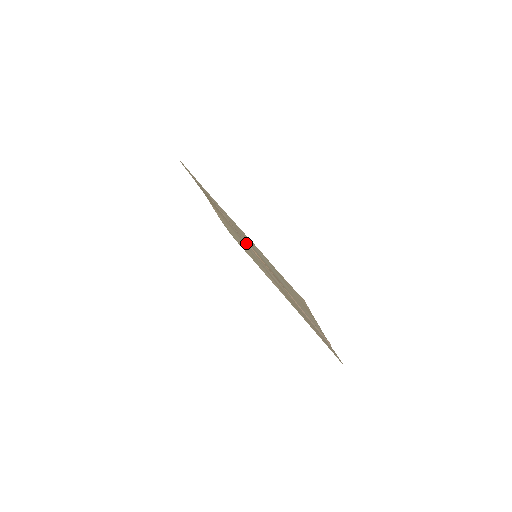
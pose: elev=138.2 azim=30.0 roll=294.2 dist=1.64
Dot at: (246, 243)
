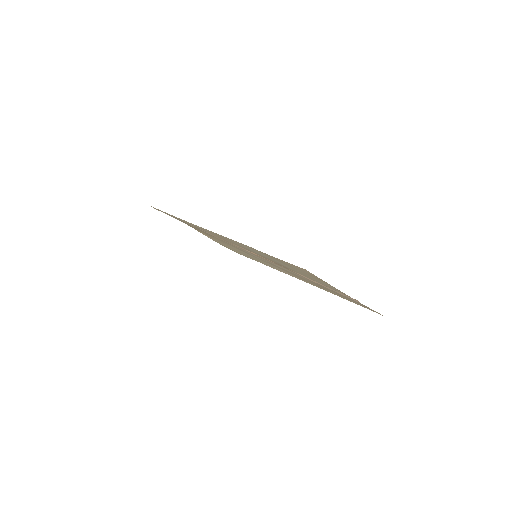
Dot at: occluded
